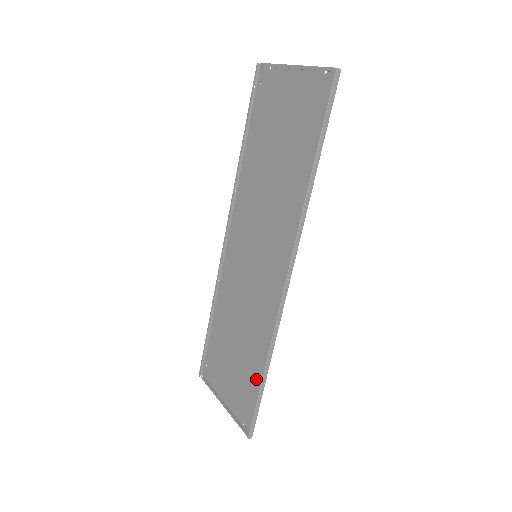
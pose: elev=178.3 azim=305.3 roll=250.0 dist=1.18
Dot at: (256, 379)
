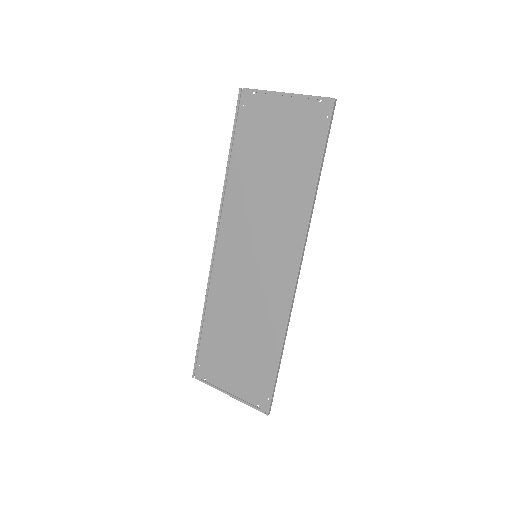
Dot at: (269, 362)
